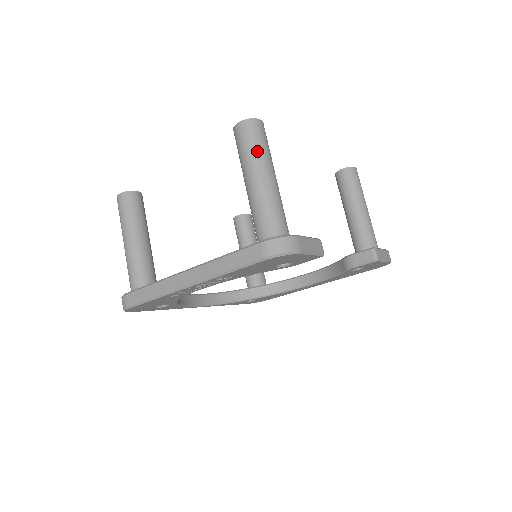
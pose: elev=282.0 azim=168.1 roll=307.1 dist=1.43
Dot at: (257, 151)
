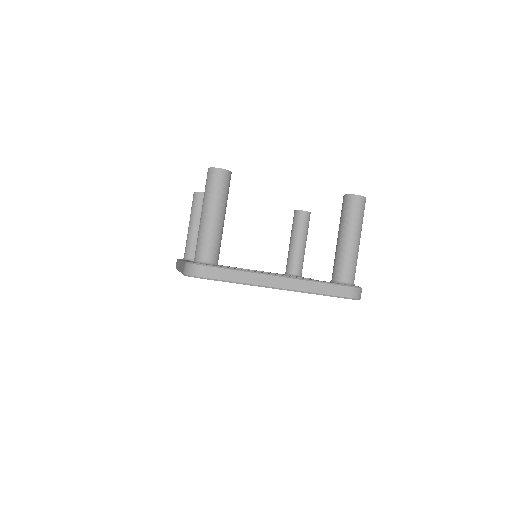
Dot at: (362, 222)
